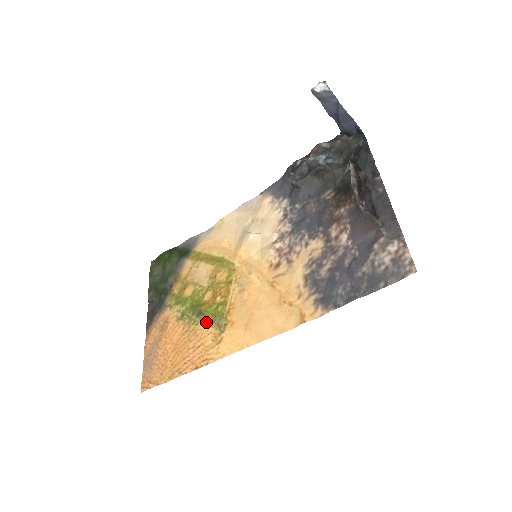
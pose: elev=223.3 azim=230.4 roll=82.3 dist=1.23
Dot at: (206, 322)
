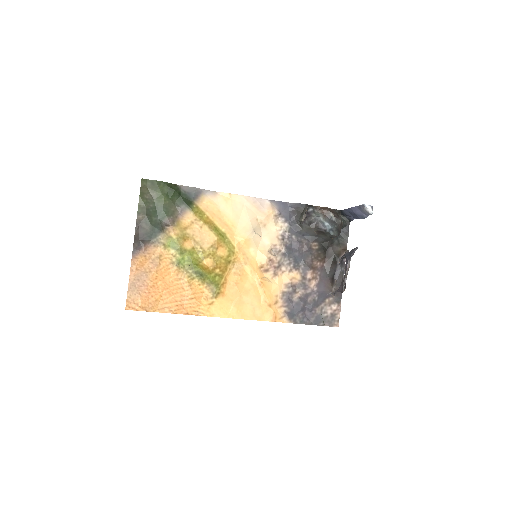
Dot at: (202, 282)
